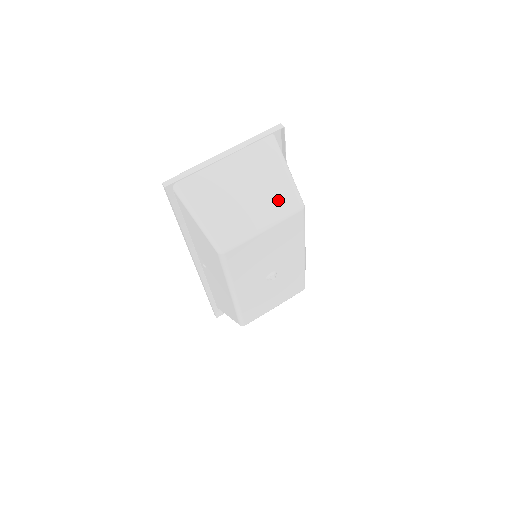
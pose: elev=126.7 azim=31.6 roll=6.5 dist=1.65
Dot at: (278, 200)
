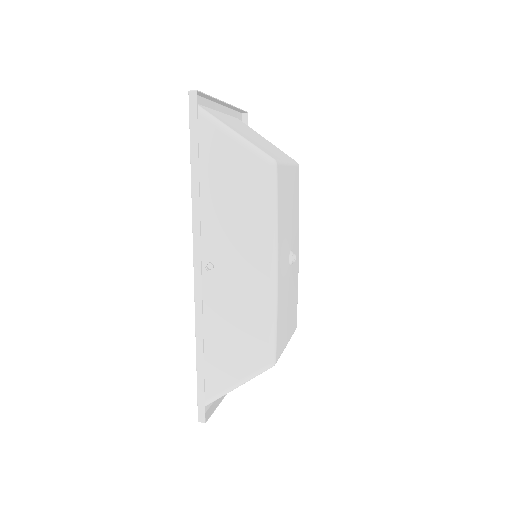
Dot at: occluded
